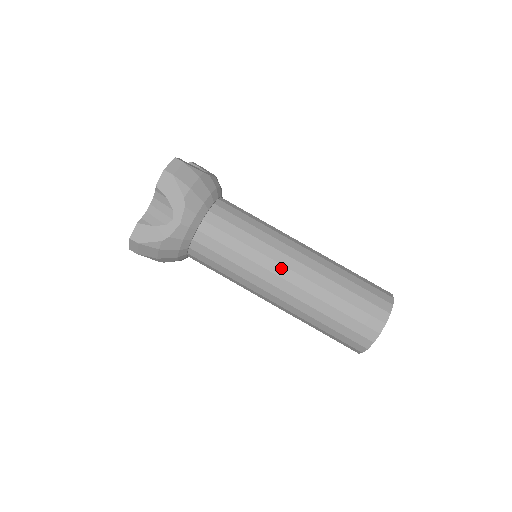
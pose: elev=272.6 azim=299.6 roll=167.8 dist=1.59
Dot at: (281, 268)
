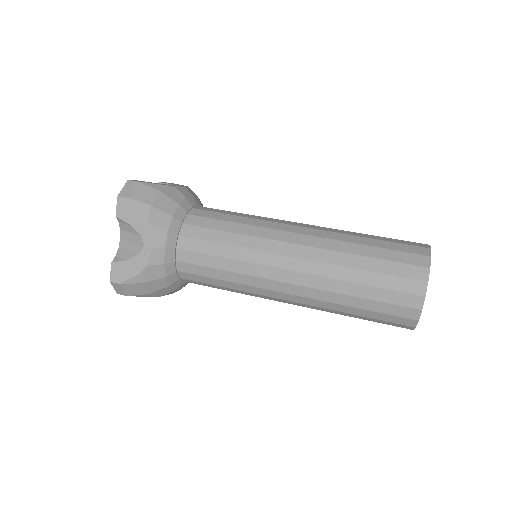
Dot at: occluded
